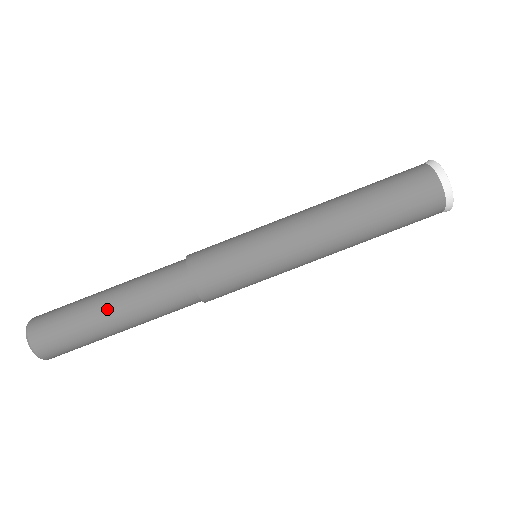
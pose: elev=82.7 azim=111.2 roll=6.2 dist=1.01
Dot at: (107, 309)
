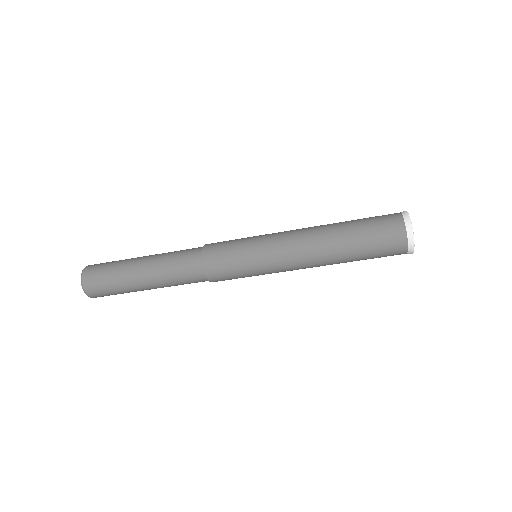
Dot at: (139, 268)
